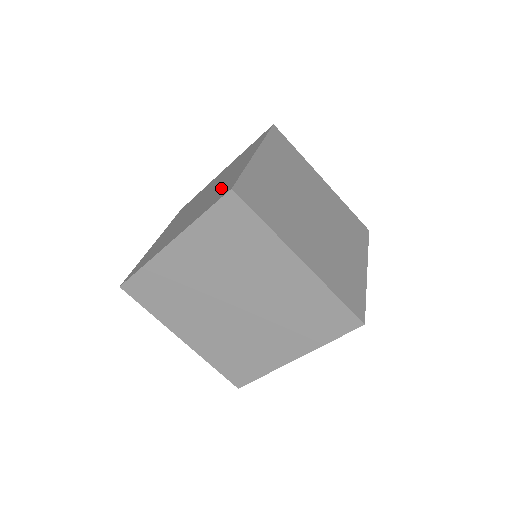
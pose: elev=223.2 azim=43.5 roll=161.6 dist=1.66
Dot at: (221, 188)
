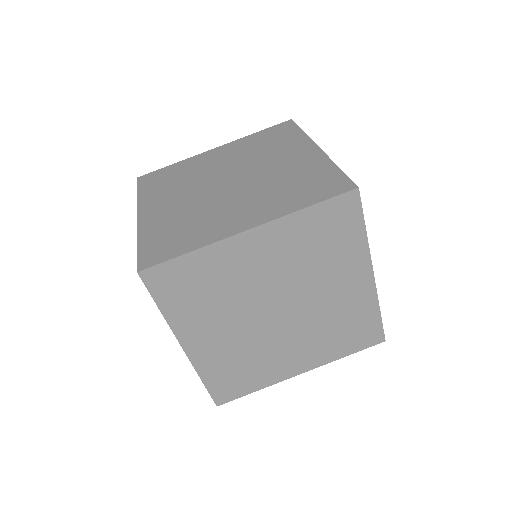
Dot at: occluded
